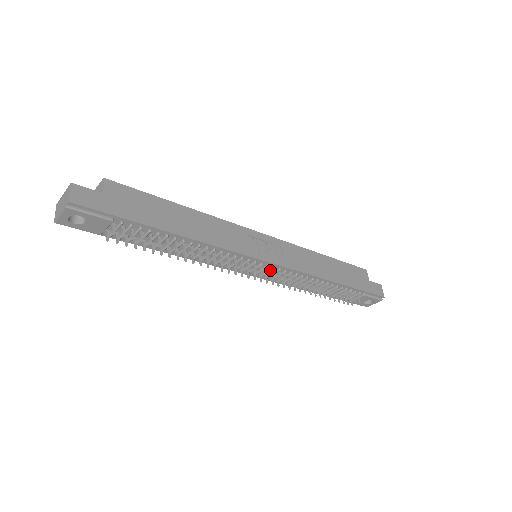
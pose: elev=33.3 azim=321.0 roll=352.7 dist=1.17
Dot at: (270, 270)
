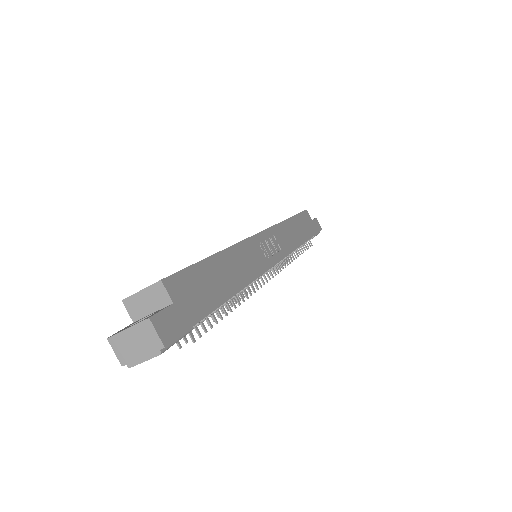
Dot at: occluded
